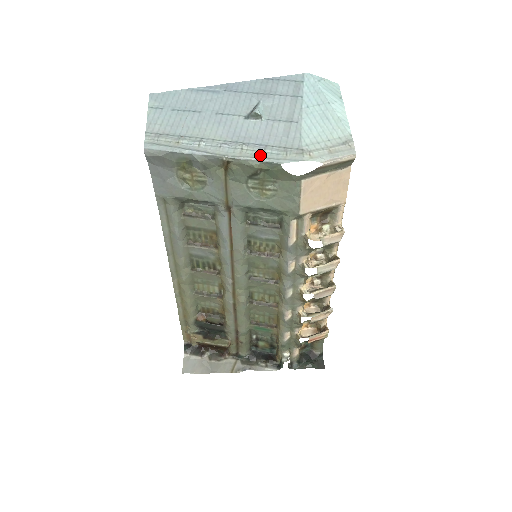
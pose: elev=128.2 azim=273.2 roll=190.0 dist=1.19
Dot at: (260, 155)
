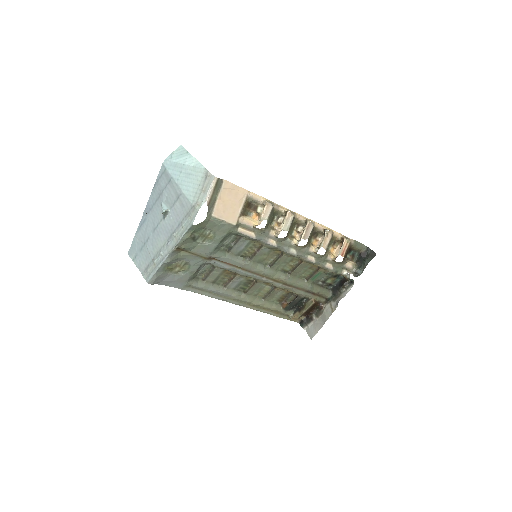
Dot at: (183, 231)
